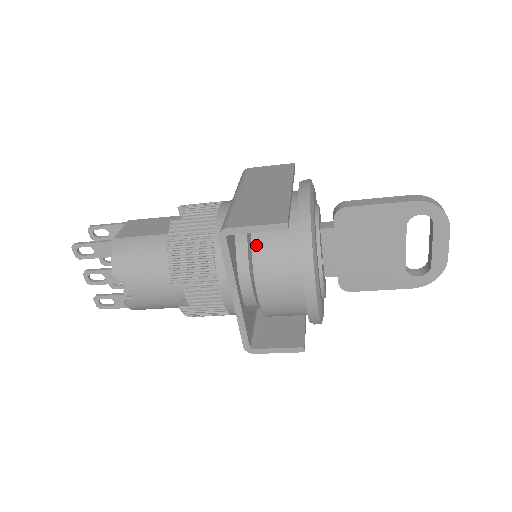
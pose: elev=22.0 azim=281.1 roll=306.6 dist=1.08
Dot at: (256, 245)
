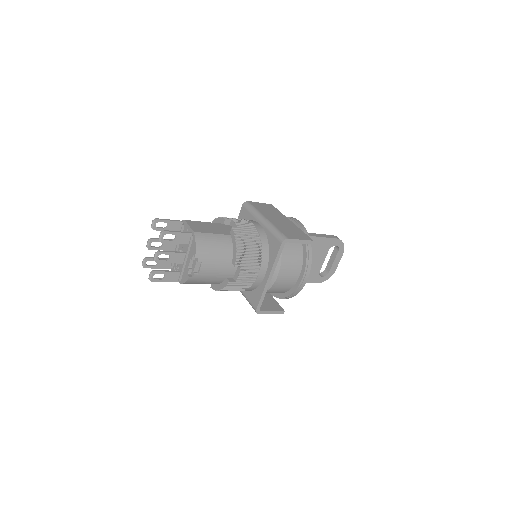
Dot at: (284, 250)
